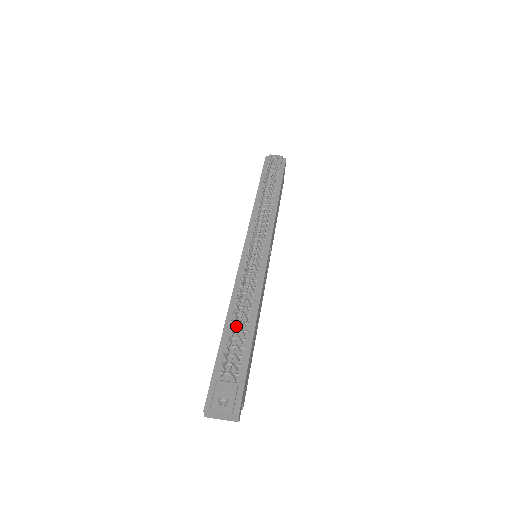
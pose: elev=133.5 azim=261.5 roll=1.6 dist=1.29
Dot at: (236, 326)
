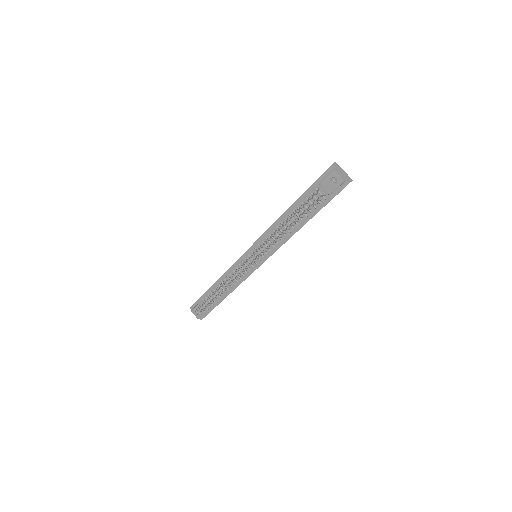
Dot at: occluded
